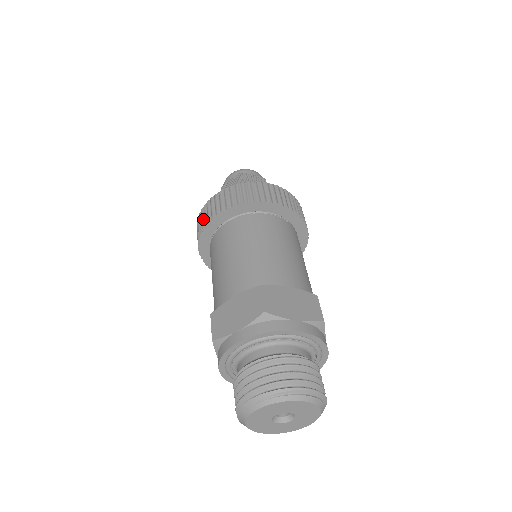
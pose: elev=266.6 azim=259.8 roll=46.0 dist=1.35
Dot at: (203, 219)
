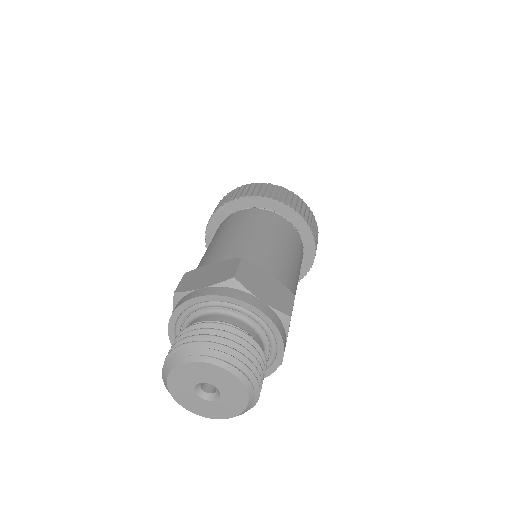
Dot at: (221, 203)
